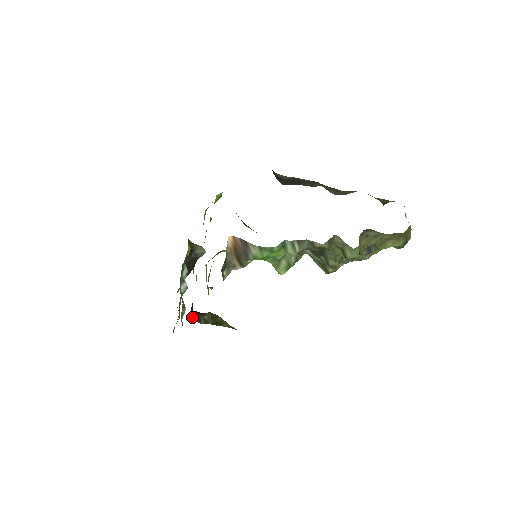
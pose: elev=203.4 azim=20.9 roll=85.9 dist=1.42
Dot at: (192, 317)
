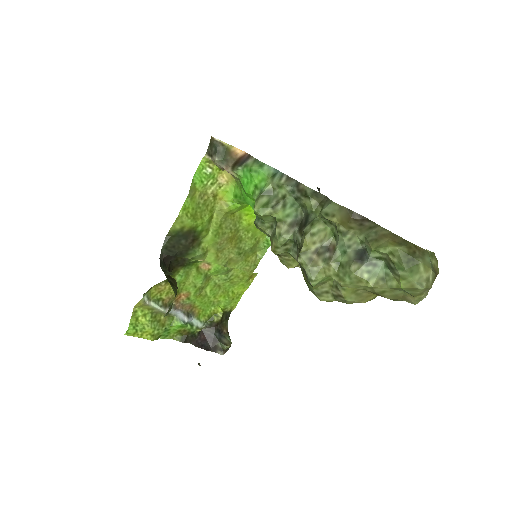
Dot at: (162, 260)
